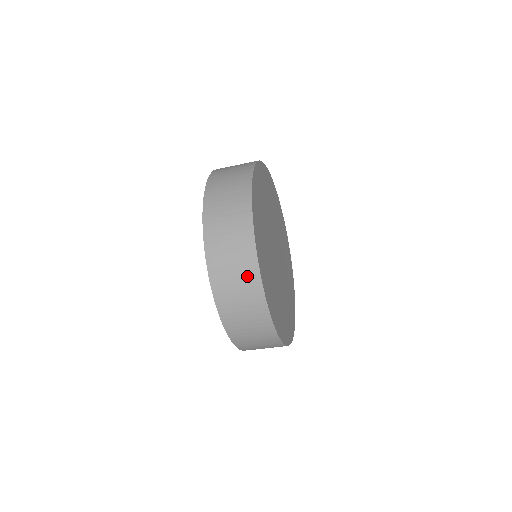
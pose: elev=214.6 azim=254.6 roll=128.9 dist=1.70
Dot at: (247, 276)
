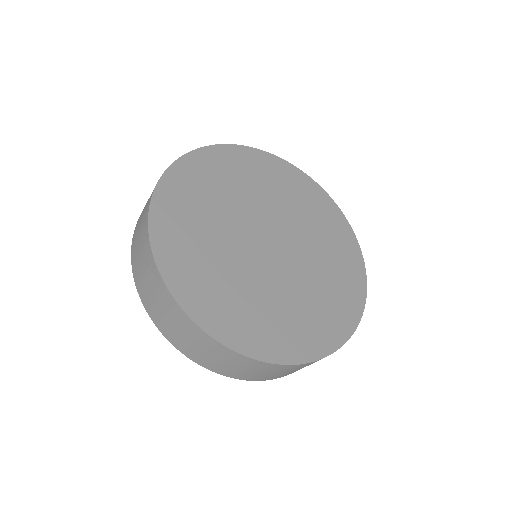
Dot at: (212, 348)
